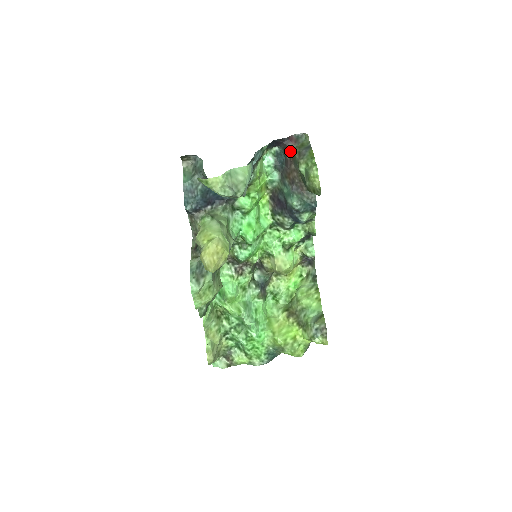
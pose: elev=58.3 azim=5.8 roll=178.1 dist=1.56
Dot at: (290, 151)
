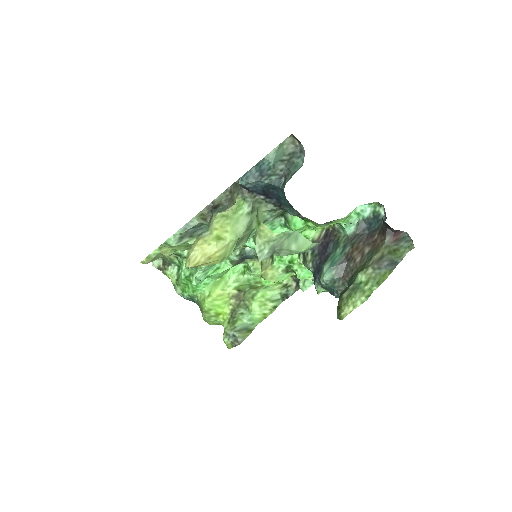
Dot at: (382, 240)
